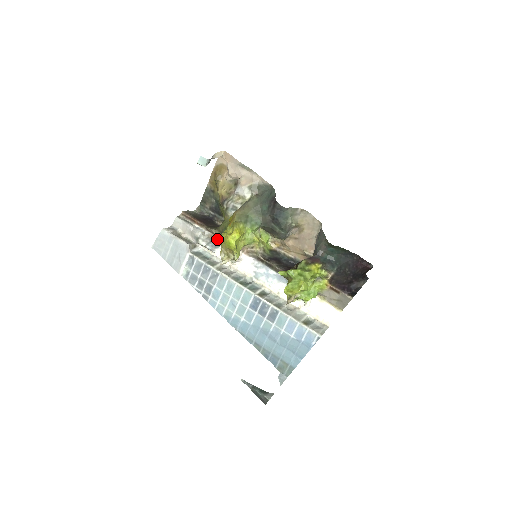
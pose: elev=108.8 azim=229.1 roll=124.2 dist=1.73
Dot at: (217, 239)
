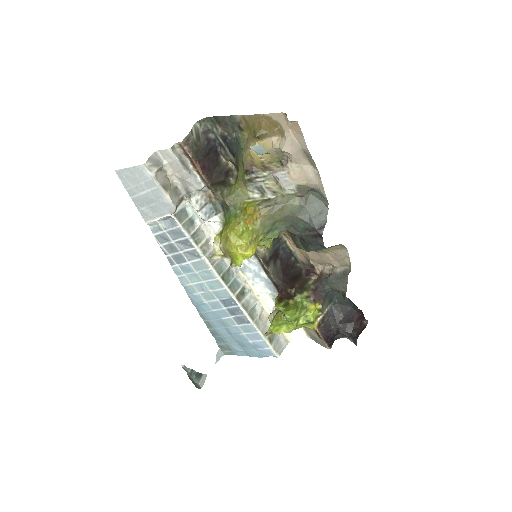
Dot at: (216, 203)
